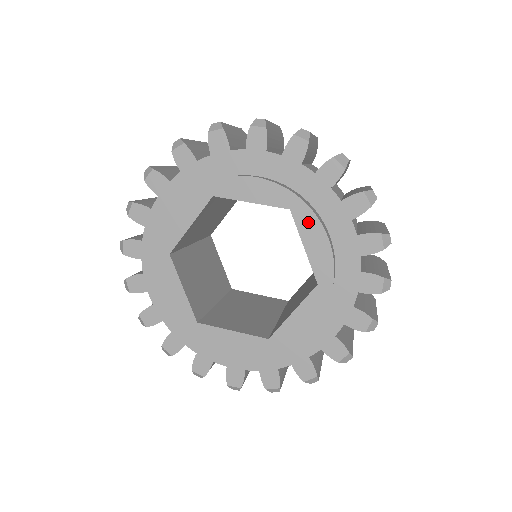
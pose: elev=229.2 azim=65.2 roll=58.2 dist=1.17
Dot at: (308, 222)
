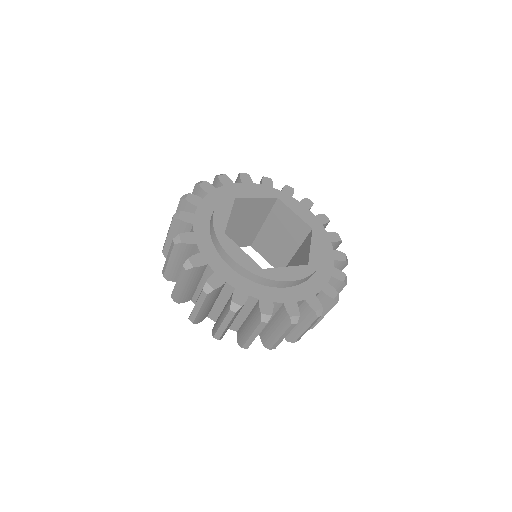
Dot at: (318, 239)
